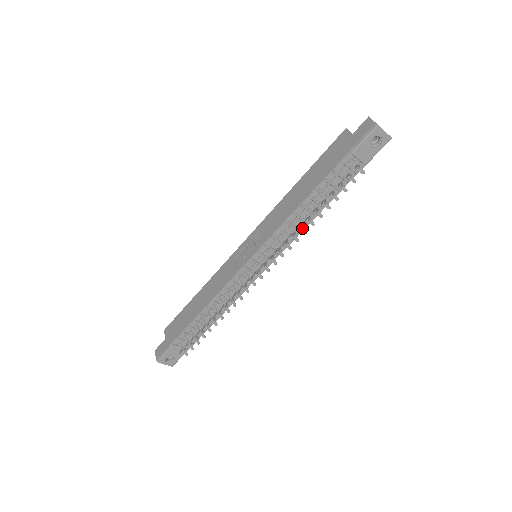
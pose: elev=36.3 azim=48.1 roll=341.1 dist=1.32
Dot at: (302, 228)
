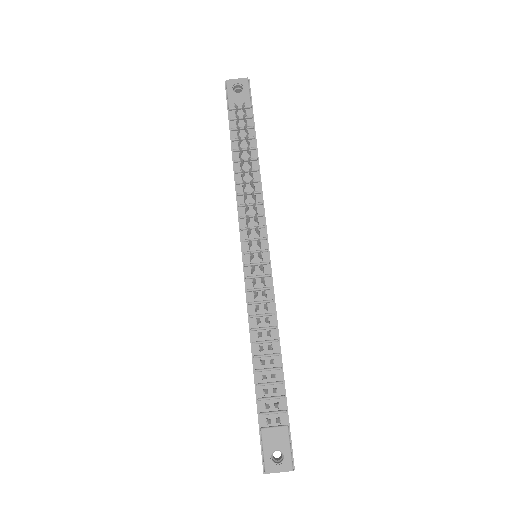
Dot at: (250, 183)
